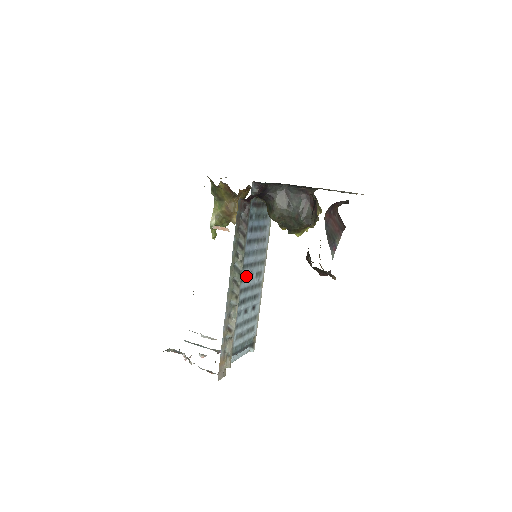
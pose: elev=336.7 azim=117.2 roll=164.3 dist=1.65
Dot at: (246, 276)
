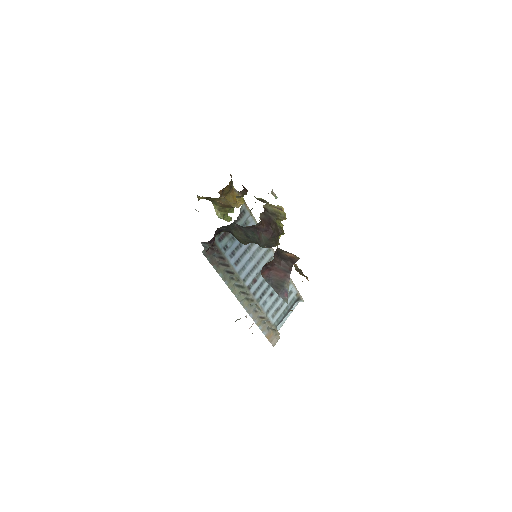
Dot at: (253, 280)
